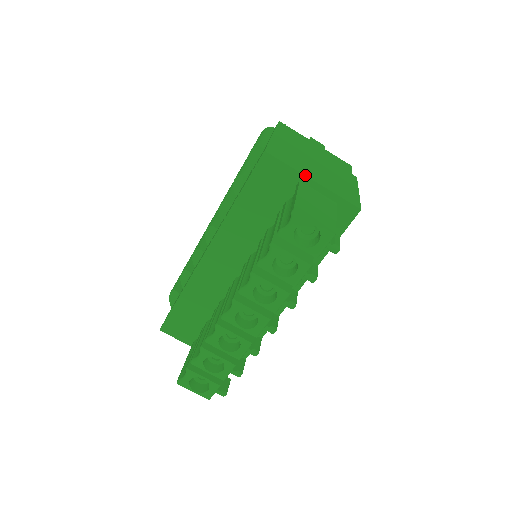
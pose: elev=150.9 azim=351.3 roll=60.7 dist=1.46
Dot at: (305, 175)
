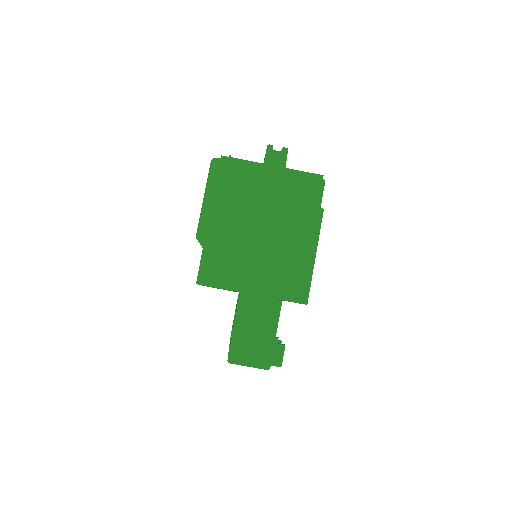
Dot at: (242, 292)
